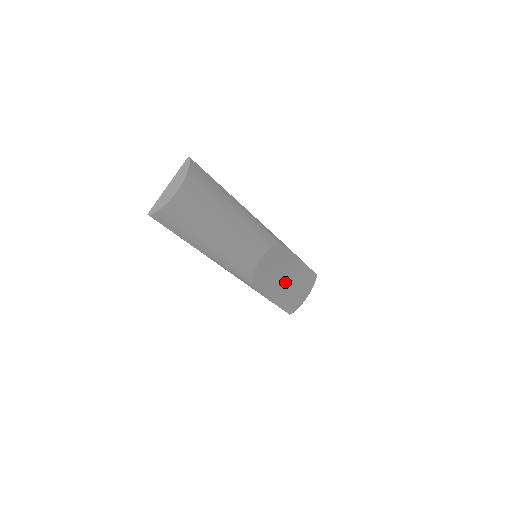
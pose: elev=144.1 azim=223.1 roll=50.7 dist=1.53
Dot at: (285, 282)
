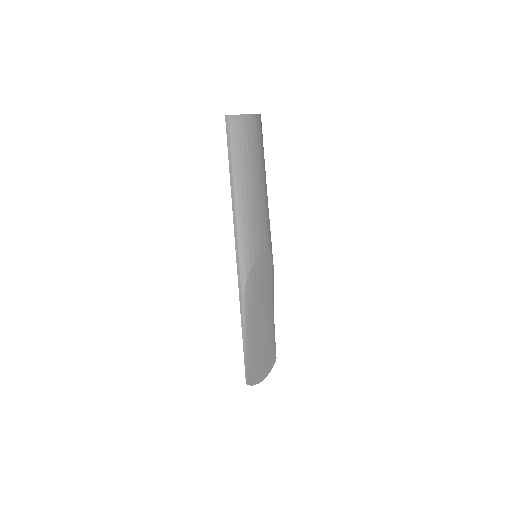
Dot at: (260, 323)
